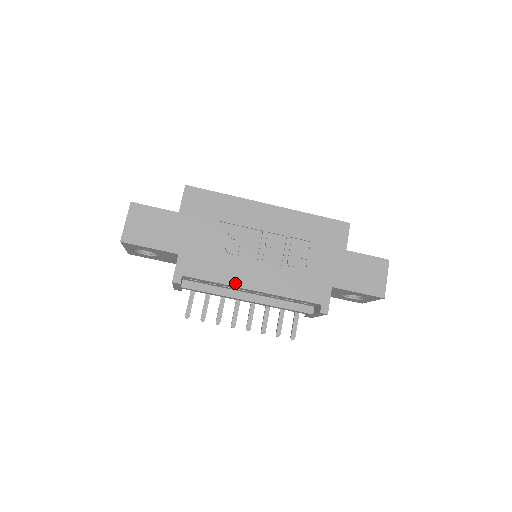
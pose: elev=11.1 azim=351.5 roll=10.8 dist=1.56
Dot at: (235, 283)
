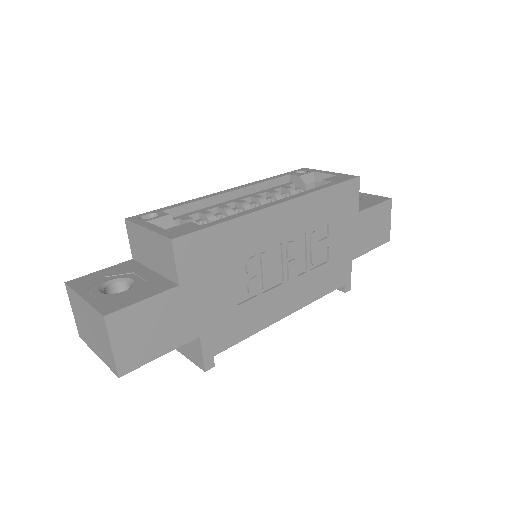
Dot at: (269, 322)
